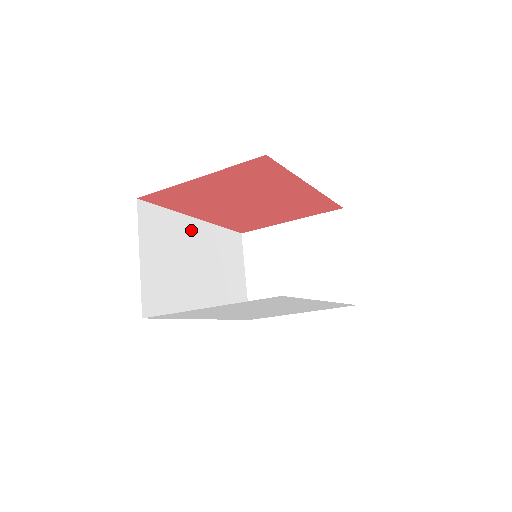
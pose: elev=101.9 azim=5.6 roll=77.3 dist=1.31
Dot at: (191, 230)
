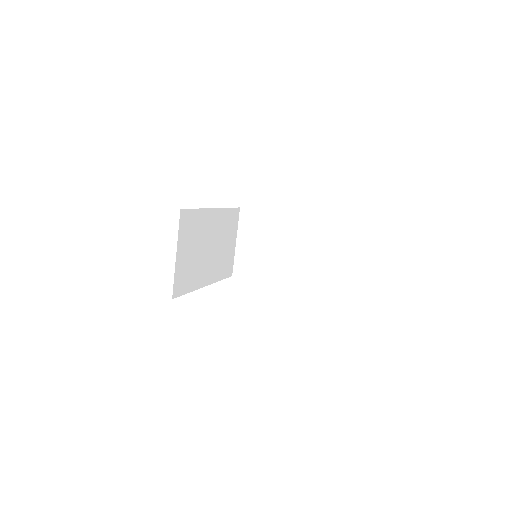
Dot at: (209, 219)
